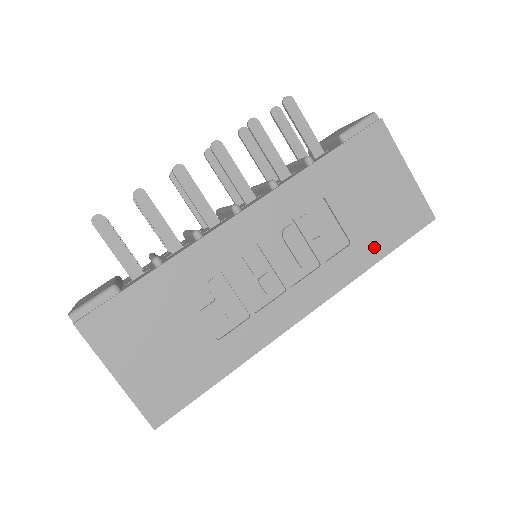
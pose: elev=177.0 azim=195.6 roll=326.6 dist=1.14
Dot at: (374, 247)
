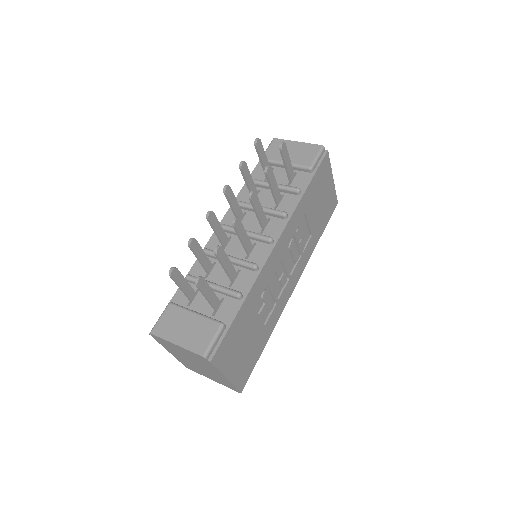
Dot at: (318, 233)
